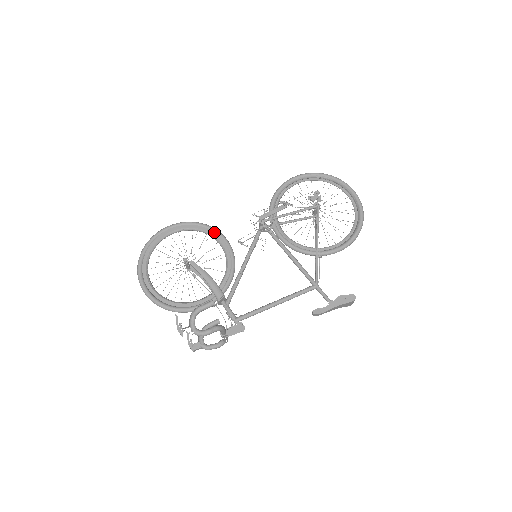
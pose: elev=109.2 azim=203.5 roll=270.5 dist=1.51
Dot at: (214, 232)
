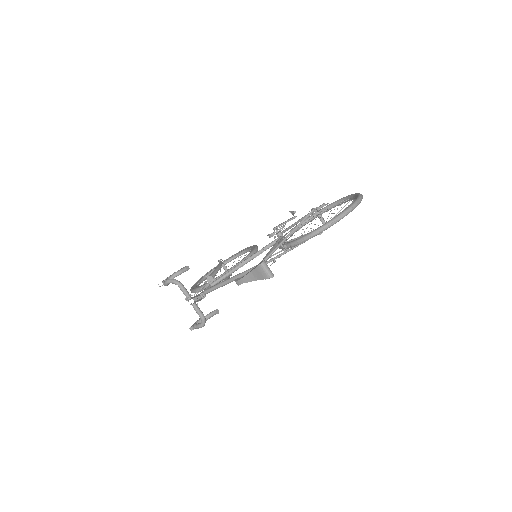
Dot at: occluded
